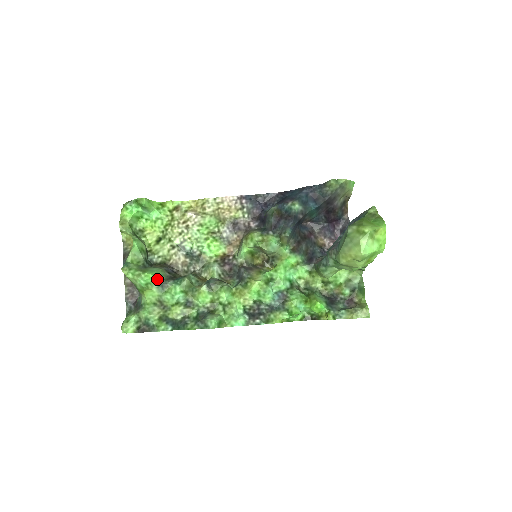
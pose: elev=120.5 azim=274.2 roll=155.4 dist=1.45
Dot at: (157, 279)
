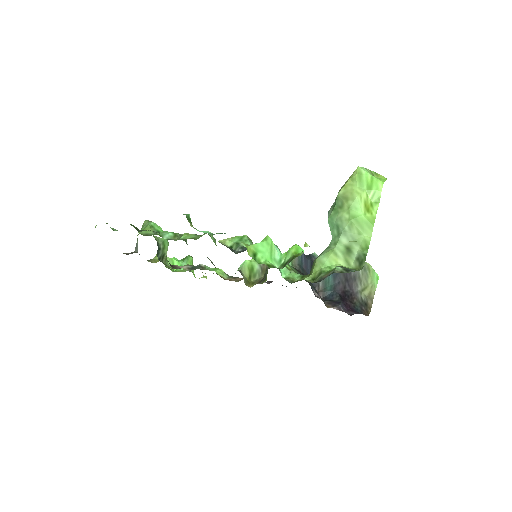
Dot at: occluded
